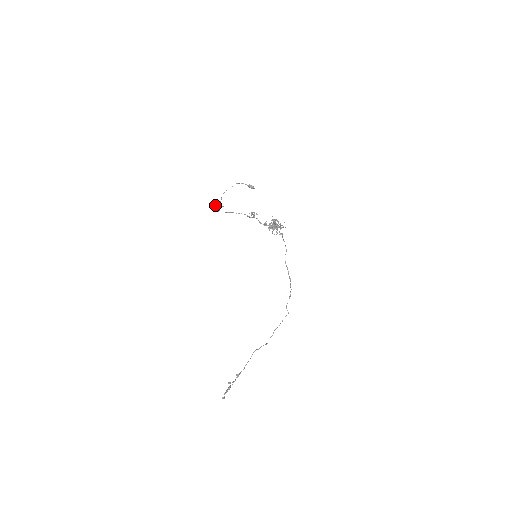
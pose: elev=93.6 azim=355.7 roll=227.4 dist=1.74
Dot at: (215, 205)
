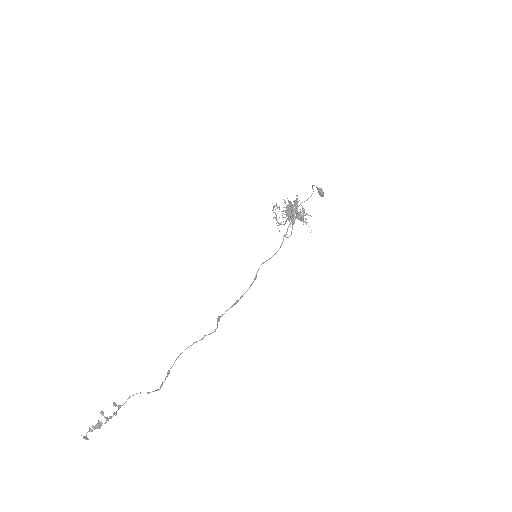
Dot at: occluded
